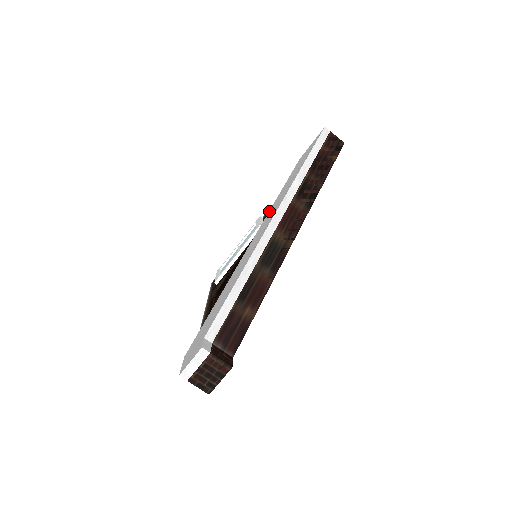
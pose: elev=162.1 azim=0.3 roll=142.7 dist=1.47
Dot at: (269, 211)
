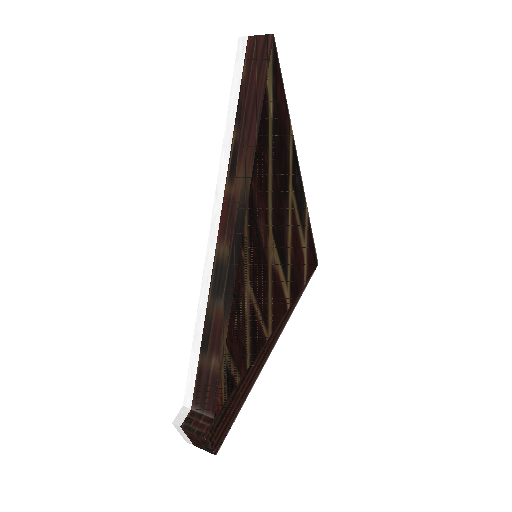
Dot at: occluded
